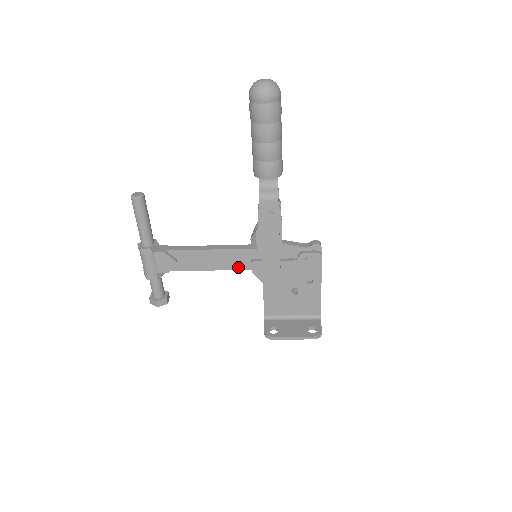
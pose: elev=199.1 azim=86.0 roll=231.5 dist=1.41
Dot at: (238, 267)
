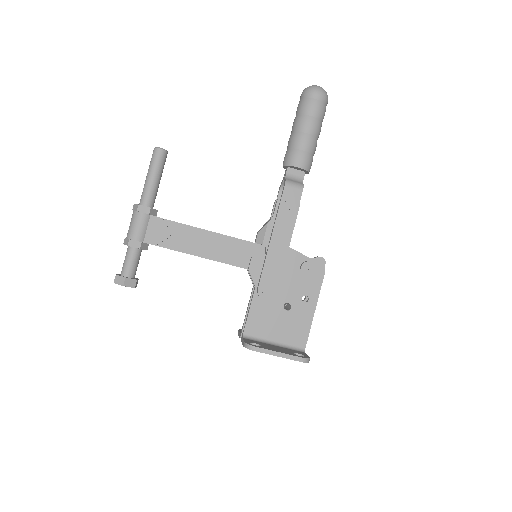
Dot at: (234, 262)
